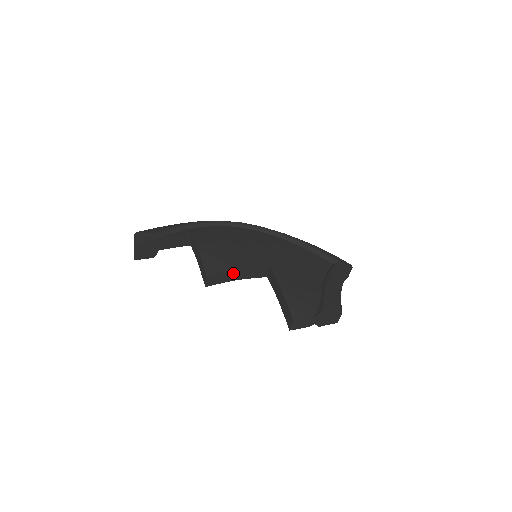
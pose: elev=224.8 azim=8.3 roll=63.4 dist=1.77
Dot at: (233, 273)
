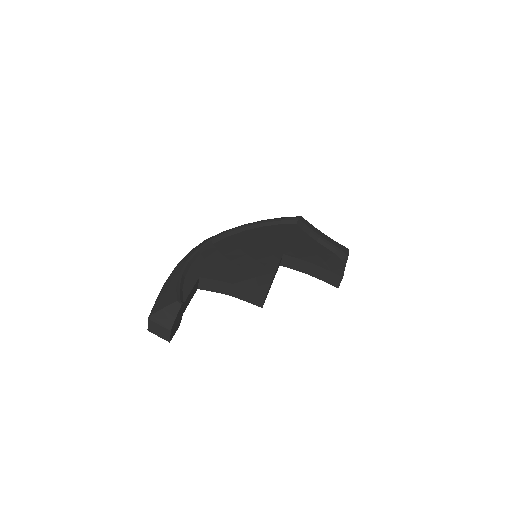
Dot at: occluded
